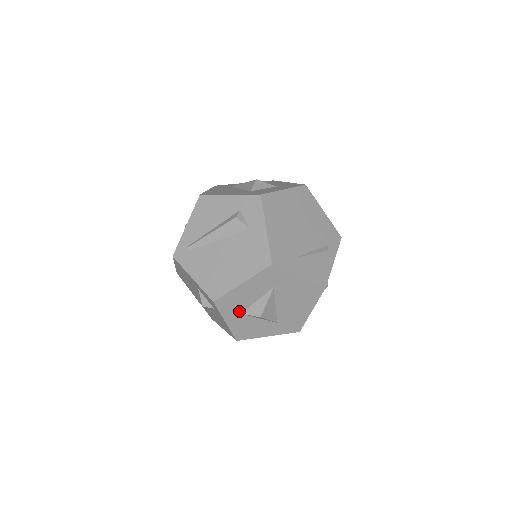
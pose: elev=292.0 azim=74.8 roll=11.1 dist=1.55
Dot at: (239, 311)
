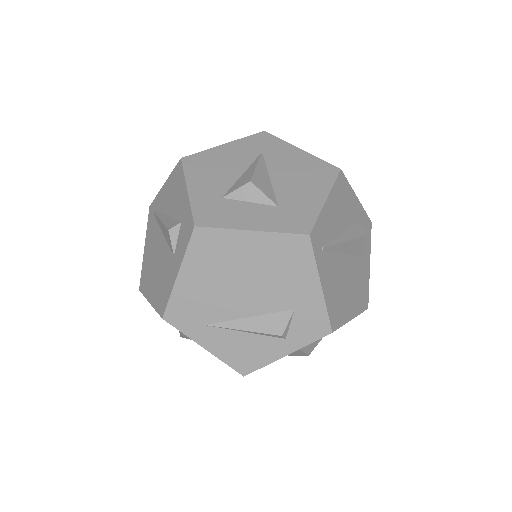
Dot at: occluded
